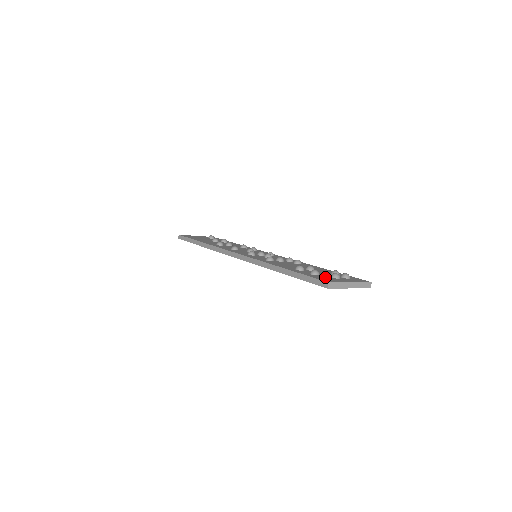
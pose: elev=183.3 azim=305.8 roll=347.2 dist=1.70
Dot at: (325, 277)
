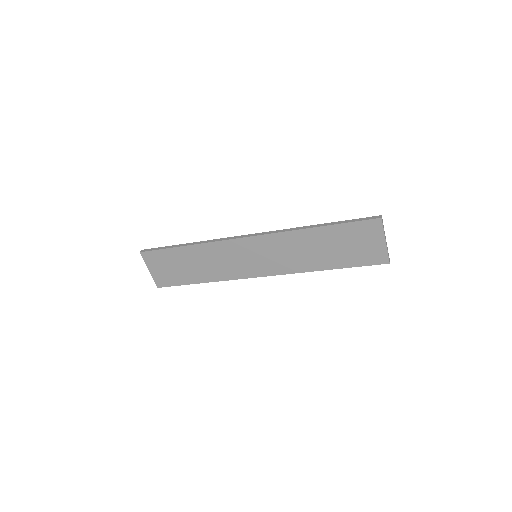
Dot at: occluded
